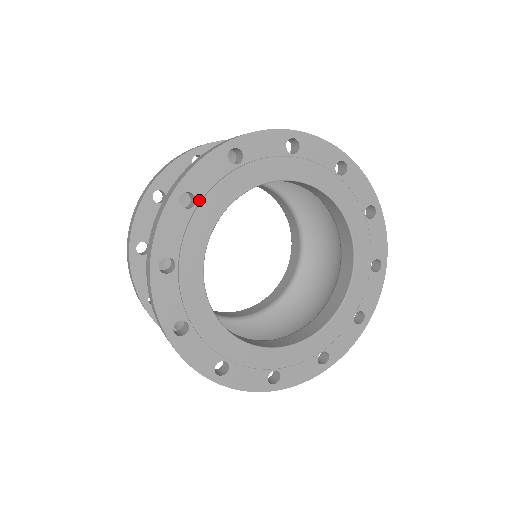
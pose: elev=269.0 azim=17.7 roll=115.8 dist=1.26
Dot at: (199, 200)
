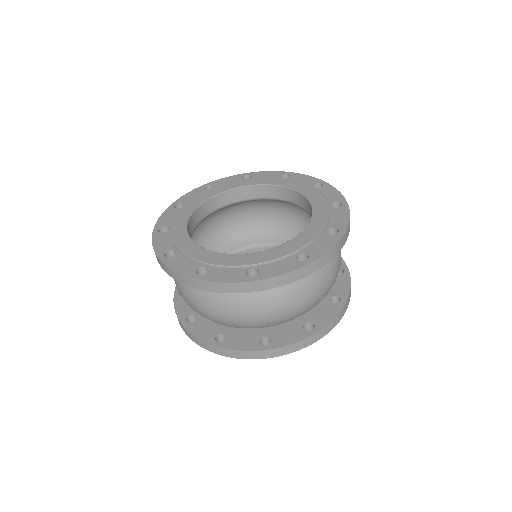
Dot at: occluded
